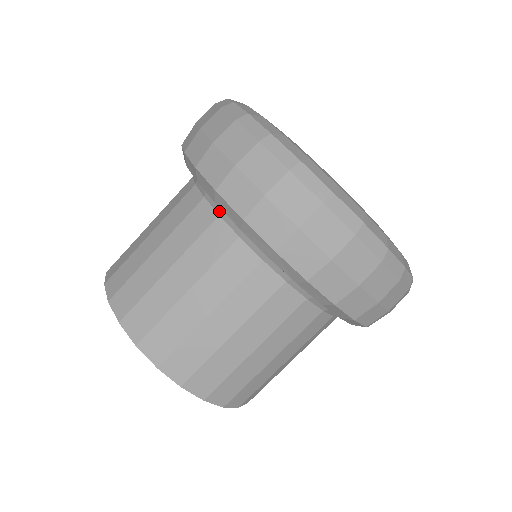
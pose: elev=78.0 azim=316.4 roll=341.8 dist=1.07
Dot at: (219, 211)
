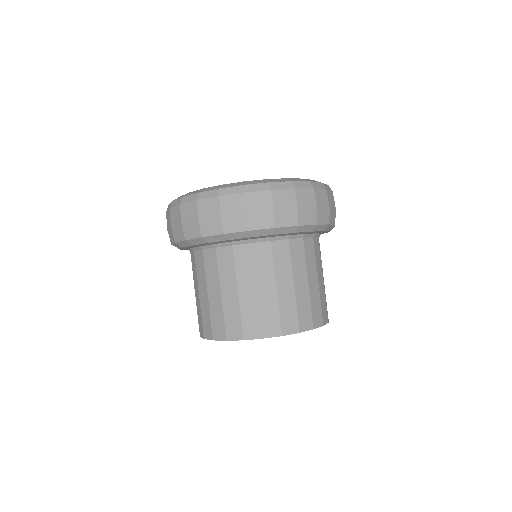
Dot at: occluded
